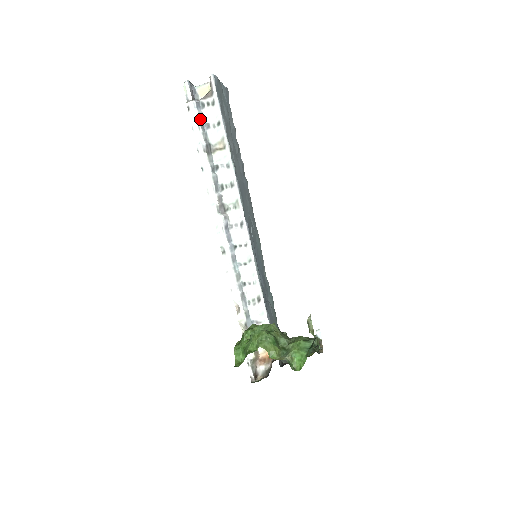
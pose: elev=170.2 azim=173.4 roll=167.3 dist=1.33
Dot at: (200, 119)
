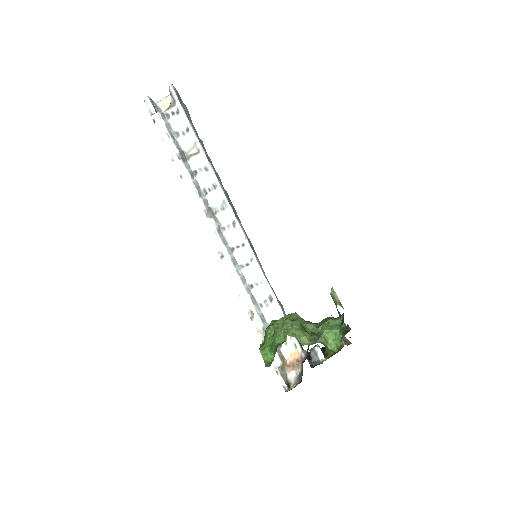
Dot at: (168, 129)
